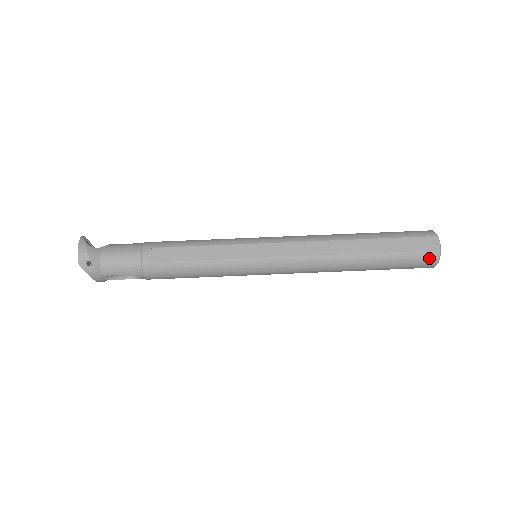
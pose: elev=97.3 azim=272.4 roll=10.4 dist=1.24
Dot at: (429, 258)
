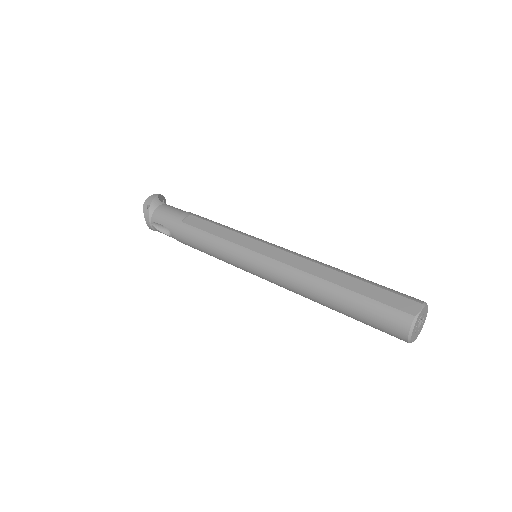
Dot at: (400, 320)
